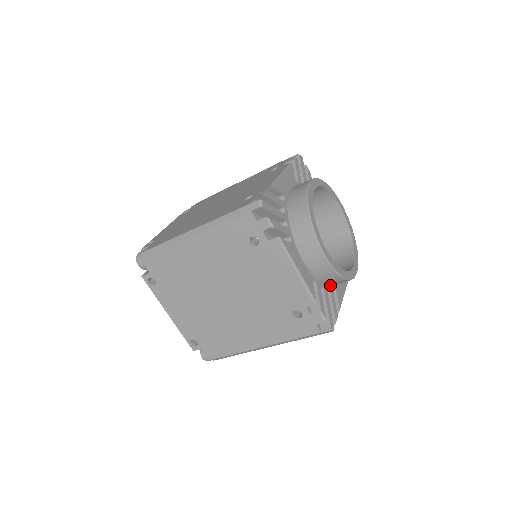
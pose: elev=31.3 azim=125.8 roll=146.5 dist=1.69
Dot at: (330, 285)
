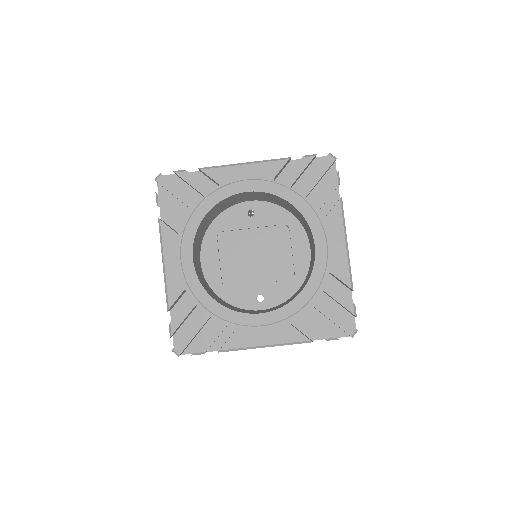
Dot at: occluded
